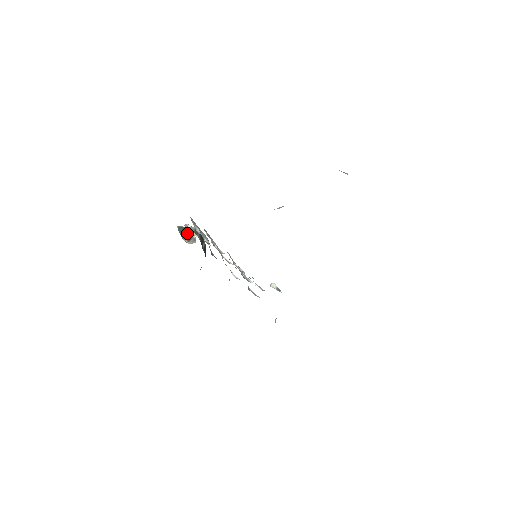
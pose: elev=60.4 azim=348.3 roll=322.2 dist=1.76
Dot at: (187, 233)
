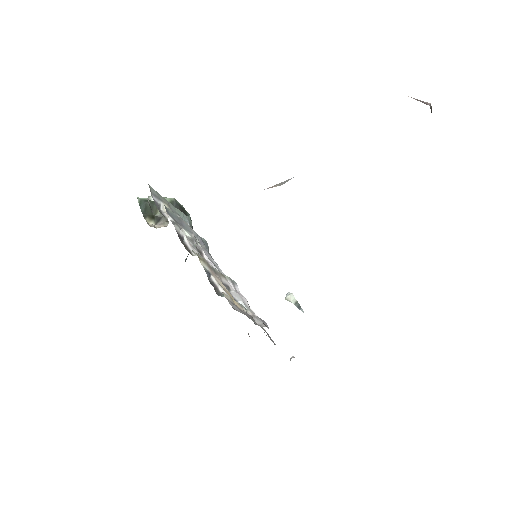
Dot at: (155, 209)
